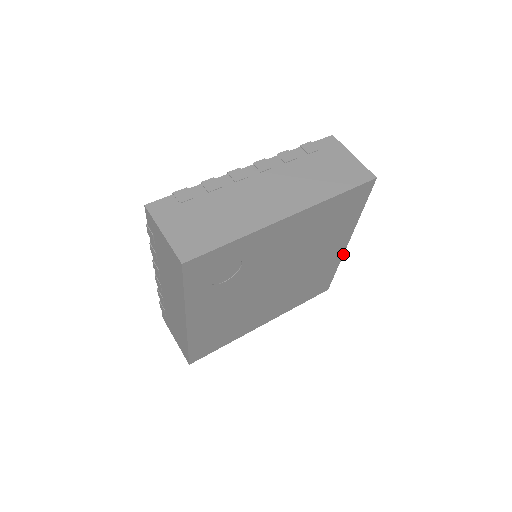
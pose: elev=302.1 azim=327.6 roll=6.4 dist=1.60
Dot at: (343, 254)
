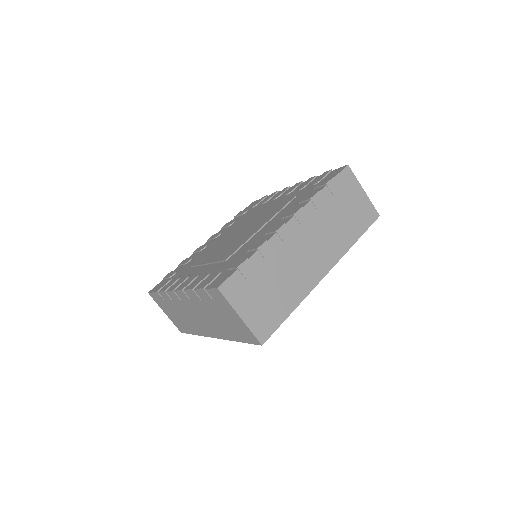
Dot at: occluded
